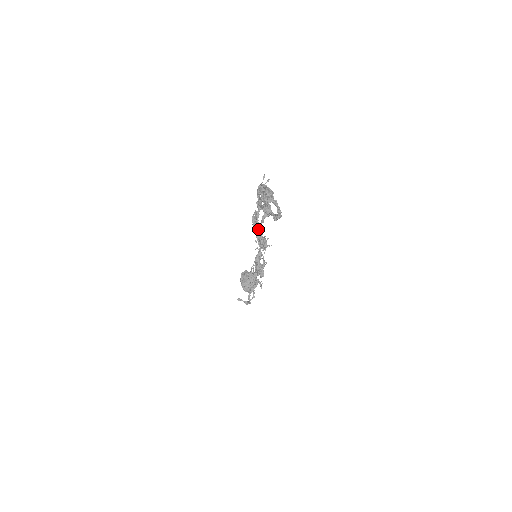
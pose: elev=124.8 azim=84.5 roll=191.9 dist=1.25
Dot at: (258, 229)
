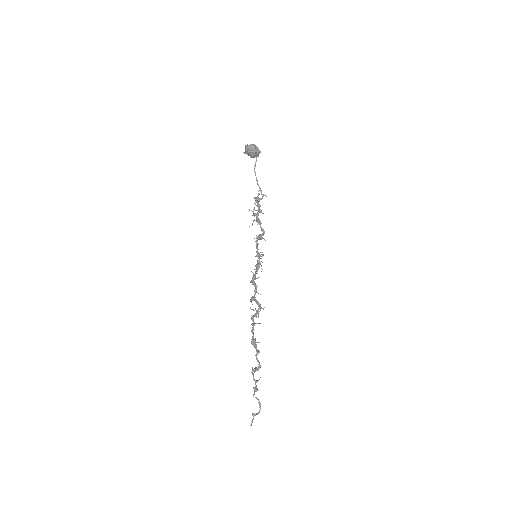
Dot at: occluded
